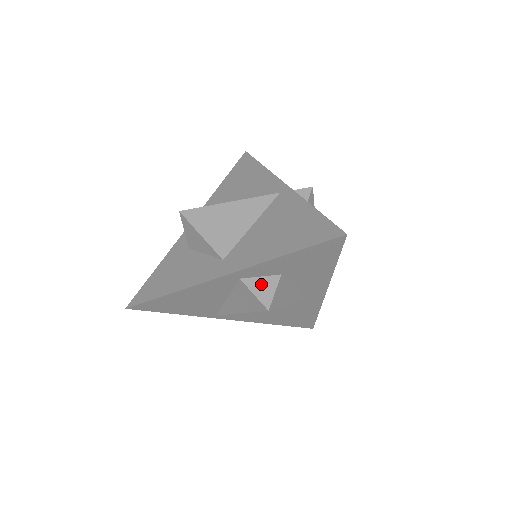
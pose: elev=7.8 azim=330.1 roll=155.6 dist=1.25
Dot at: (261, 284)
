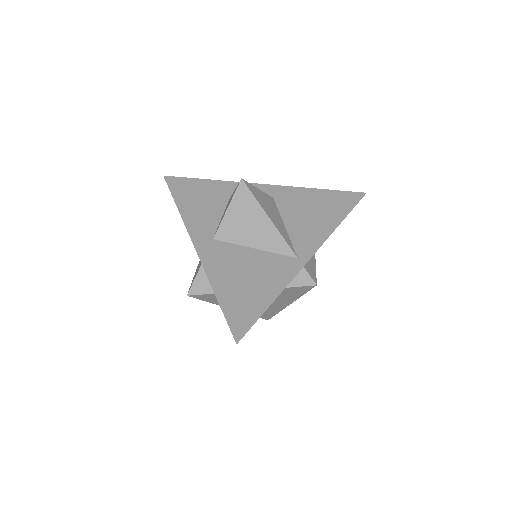
Dot at: (206, 280)
